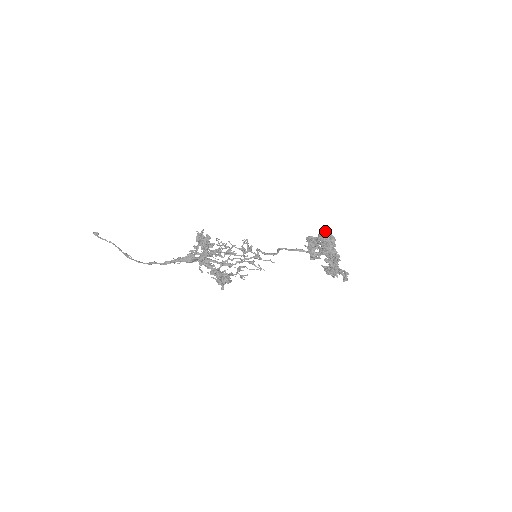
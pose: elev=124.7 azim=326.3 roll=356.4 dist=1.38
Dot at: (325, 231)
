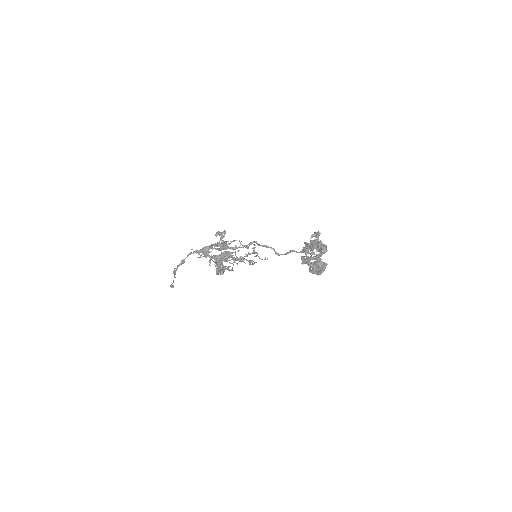
Dot at: (316, 233)
